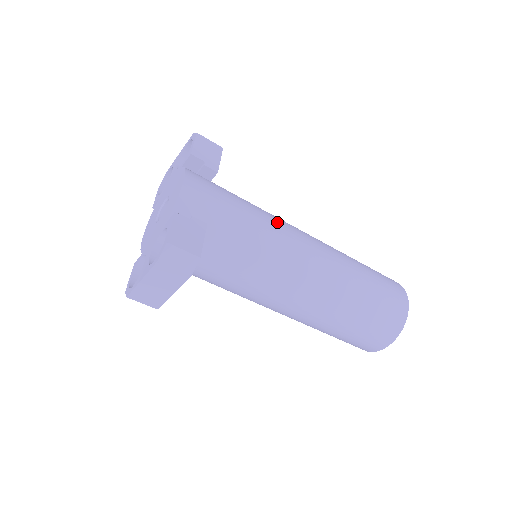
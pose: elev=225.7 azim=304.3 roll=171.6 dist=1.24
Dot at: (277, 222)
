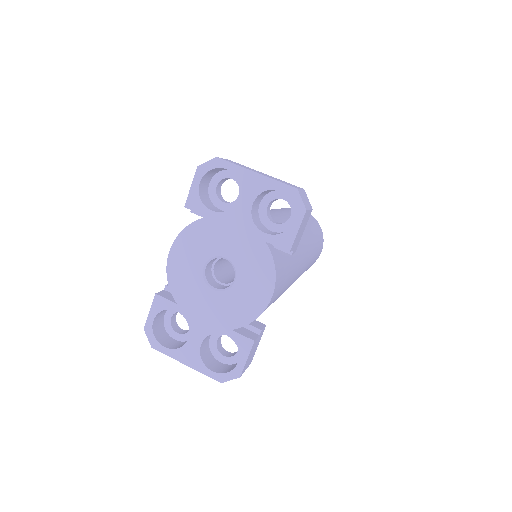
Dot at: (300, 262)
